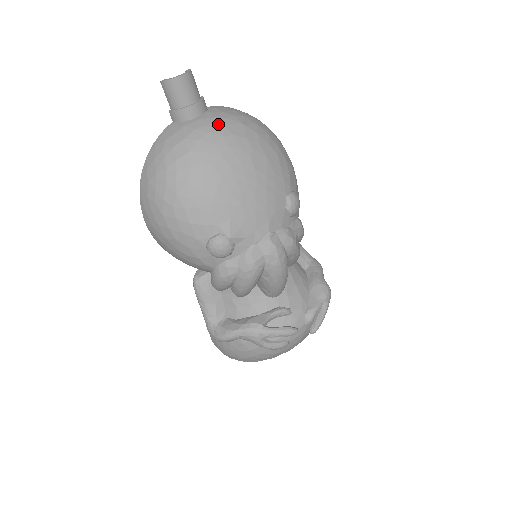
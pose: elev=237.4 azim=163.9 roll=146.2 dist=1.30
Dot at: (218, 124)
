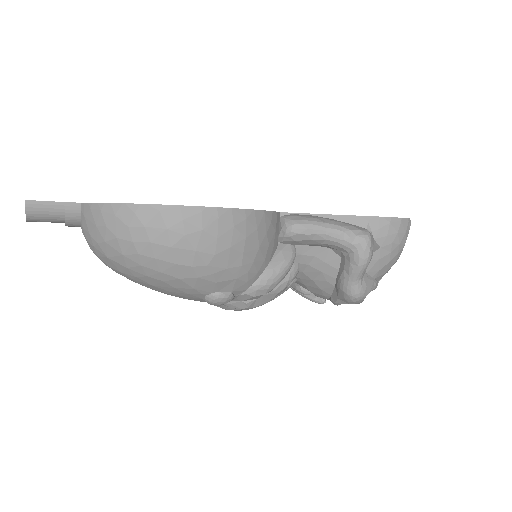
Dot at: occluded
